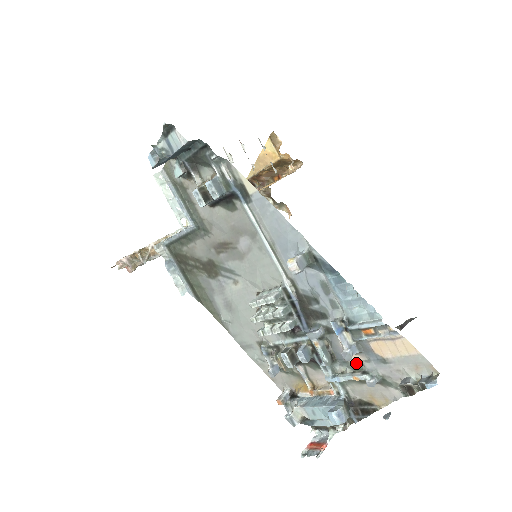
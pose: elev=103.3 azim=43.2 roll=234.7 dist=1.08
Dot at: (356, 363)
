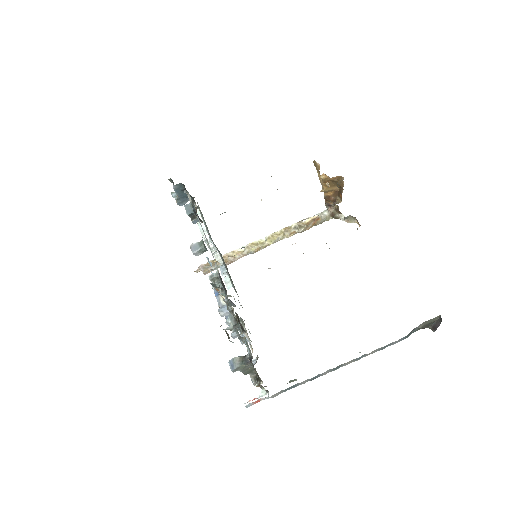
Dot at: occluded
